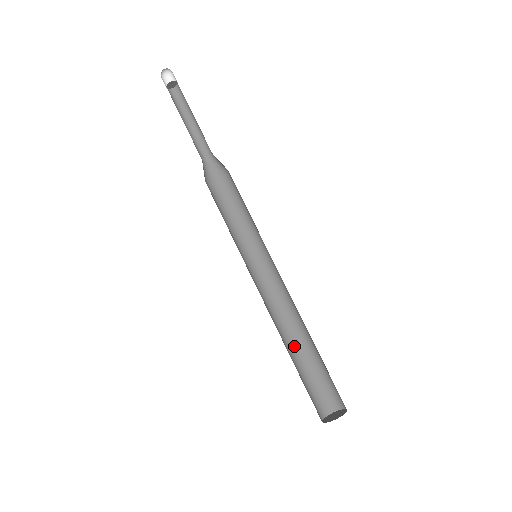
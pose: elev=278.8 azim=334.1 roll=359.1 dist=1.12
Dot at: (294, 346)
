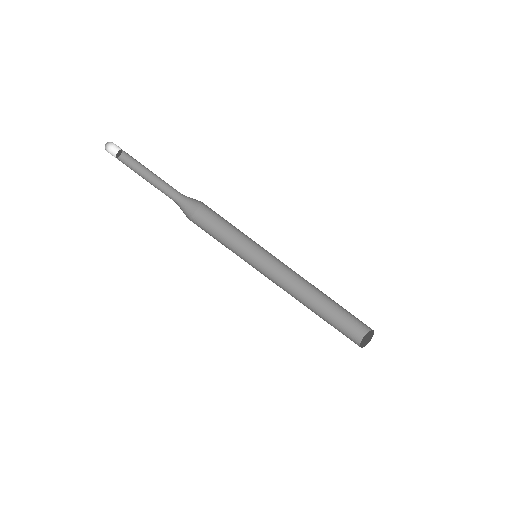
Dot at: (313, 310)
